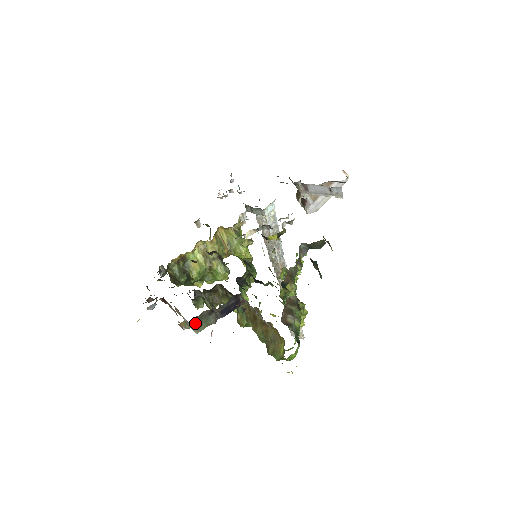
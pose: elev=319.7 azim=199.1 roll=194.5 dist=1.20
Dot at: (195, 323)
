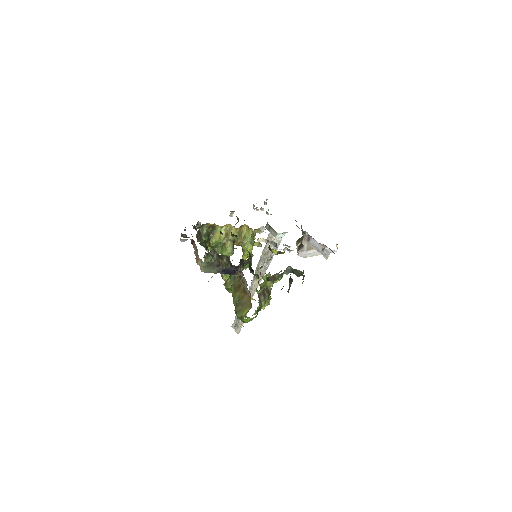
Dot at: (206, 265)
